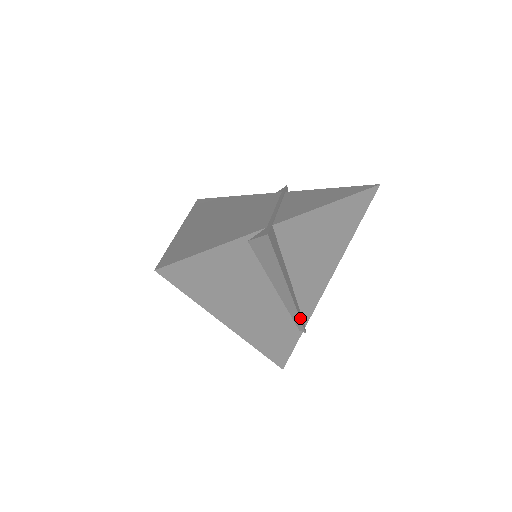
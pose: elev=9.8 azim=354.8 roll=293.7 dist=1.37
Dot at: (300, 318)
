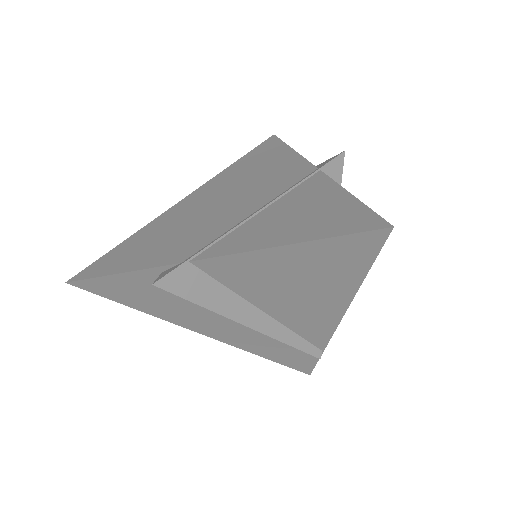
Dot at: (297, 347)
